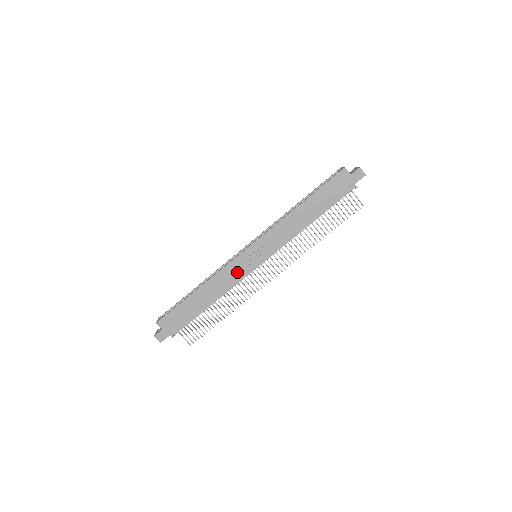
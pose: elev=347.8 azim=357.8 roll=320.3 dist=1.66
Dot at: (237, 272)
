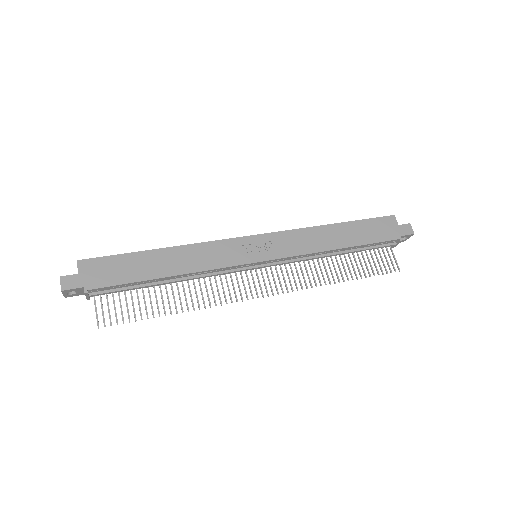
Dot at: (226, 255)
